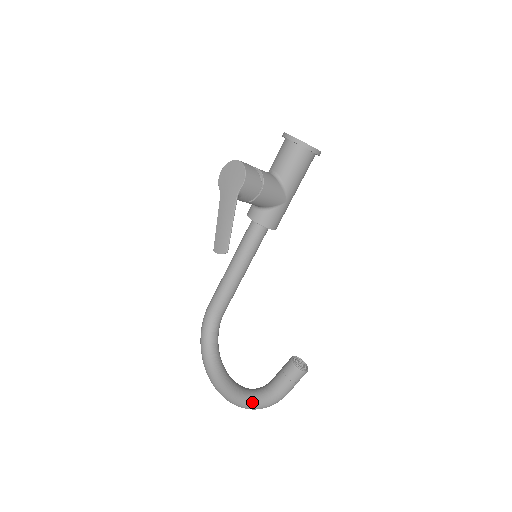
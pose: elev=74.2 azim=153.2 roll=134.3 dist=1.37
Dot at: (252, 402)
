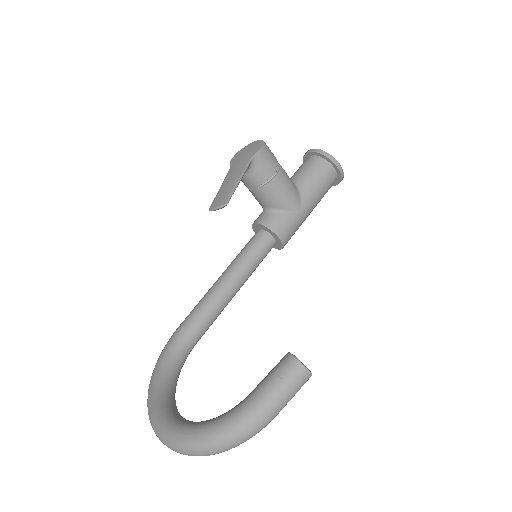
Dot at: (212, 429)
